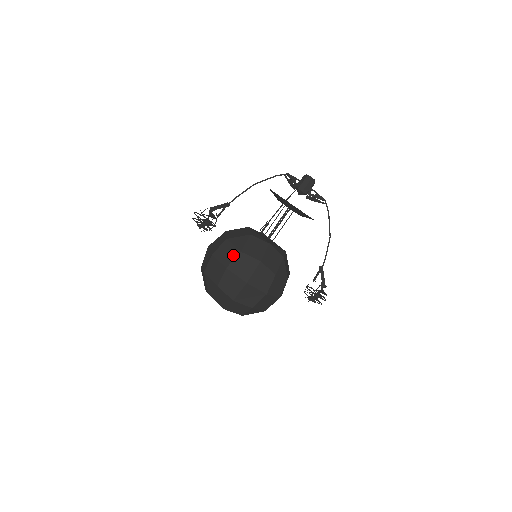
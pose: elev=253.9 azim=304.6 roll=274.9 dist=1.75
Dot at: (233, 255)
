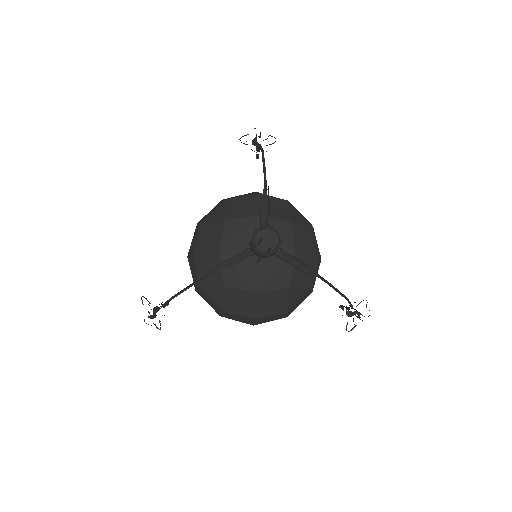
Dot at: (218, 310)
